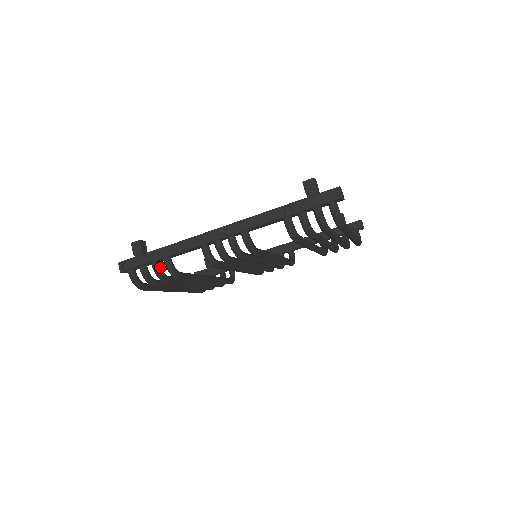
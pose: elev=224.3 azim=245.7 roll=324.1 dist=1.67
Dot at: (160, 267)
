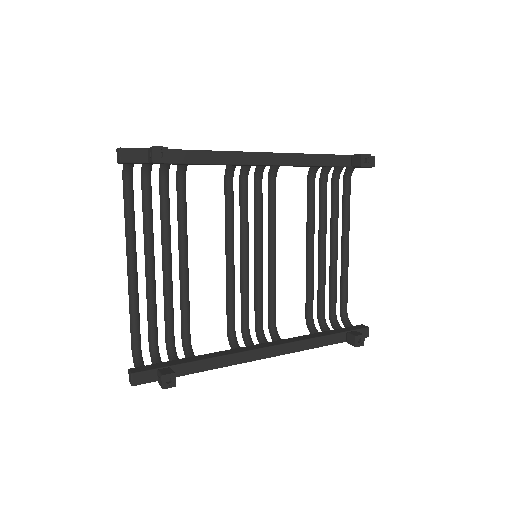
Dot at: occluded
